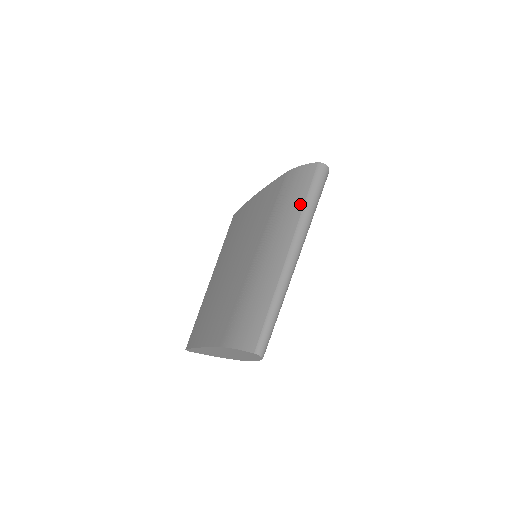
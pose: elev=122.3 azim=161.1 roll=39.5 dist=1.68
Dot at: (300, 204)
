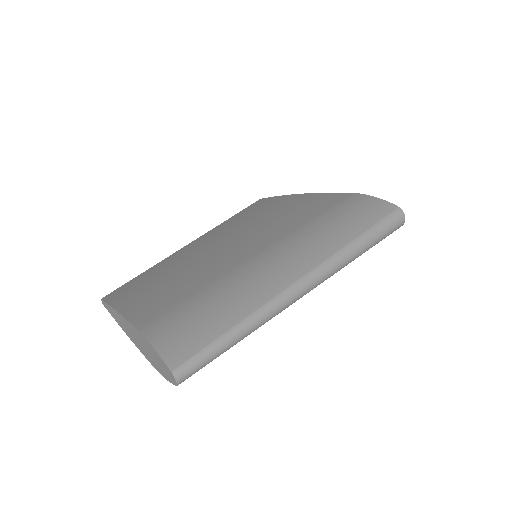
Dot at: (350, 236)
